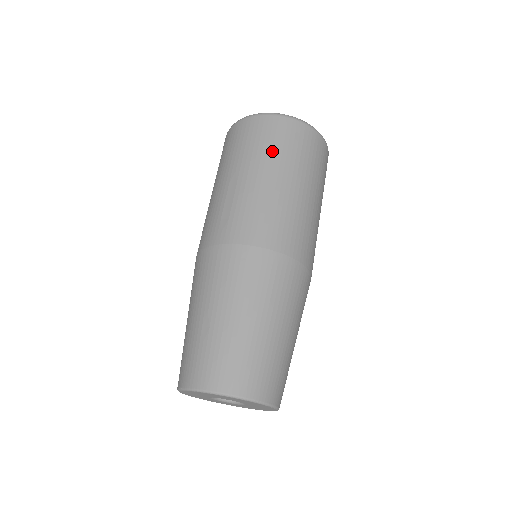
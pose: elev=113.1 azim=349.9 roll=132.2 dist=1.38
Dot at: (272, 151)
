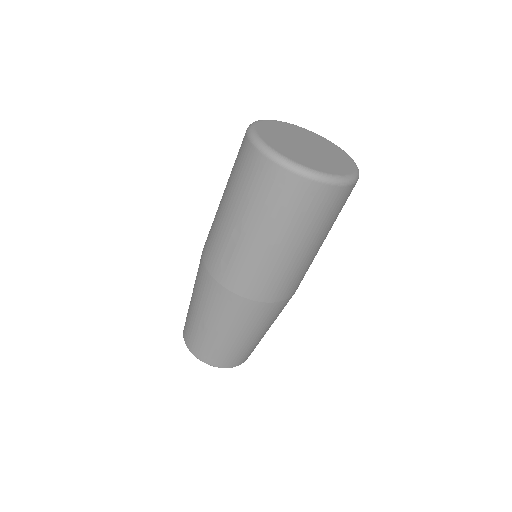
Dot at: (281, 217)
